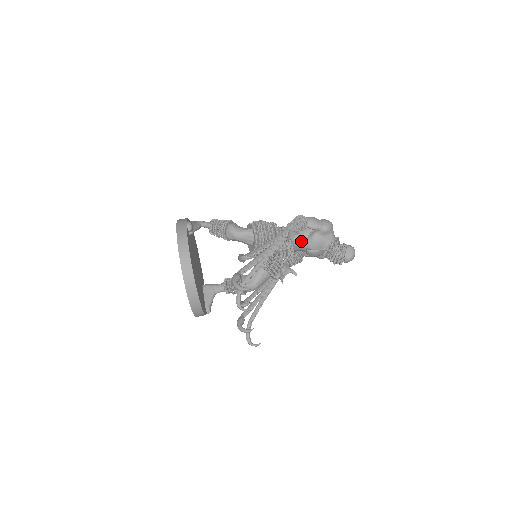
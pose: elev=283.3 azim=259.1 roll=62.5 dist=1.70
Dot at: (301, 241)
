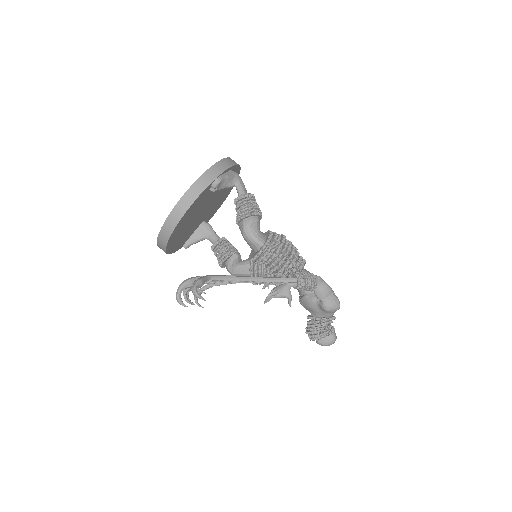
Dot at: occluded
